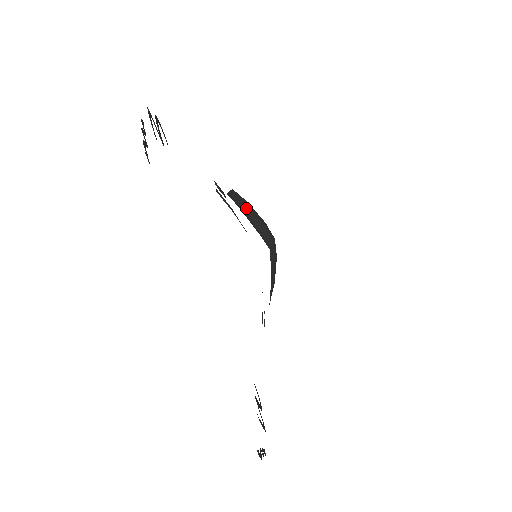
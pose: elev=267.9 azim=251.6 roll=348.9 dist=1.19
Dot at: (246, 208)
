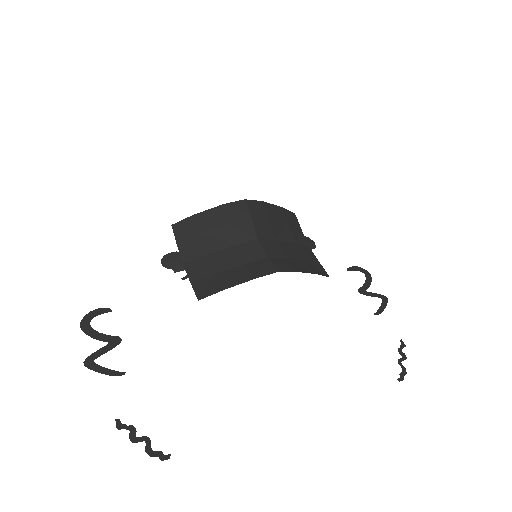
Dot at: (202, 235)
